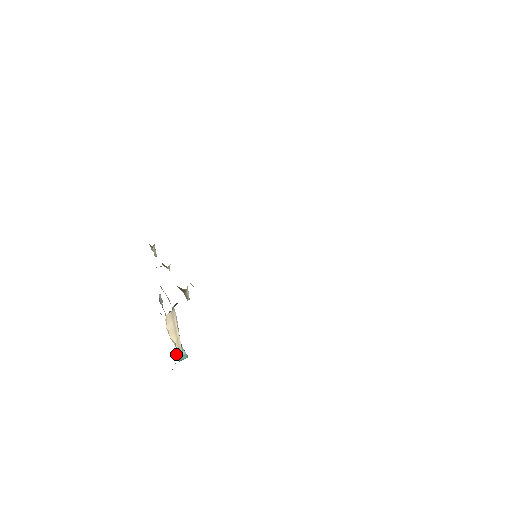
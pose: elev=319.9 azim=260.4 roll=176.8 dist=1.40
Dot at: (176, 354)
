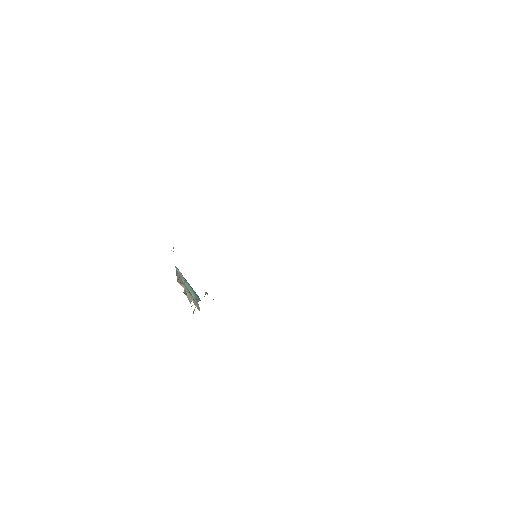
Dot at: occluded
